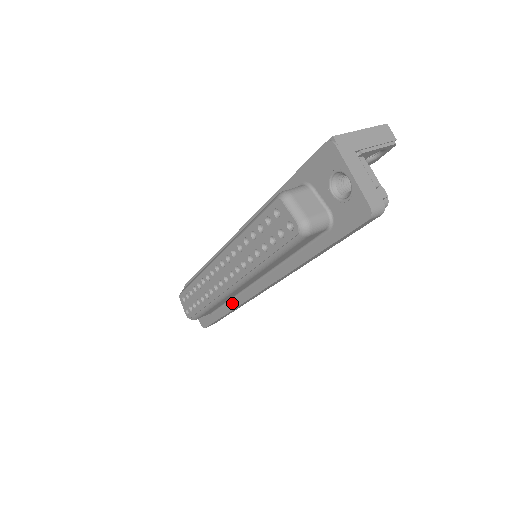
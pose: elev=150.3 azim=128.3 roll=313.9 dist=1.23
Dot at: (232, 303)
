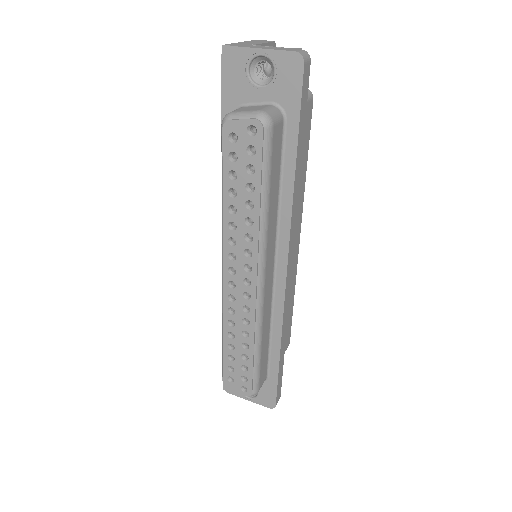
Dot at: (275, 330)
